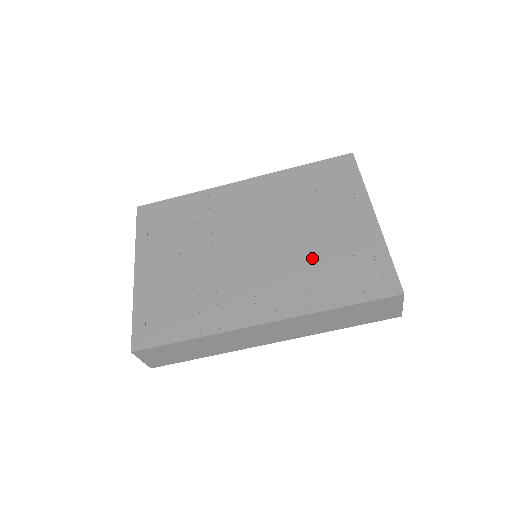
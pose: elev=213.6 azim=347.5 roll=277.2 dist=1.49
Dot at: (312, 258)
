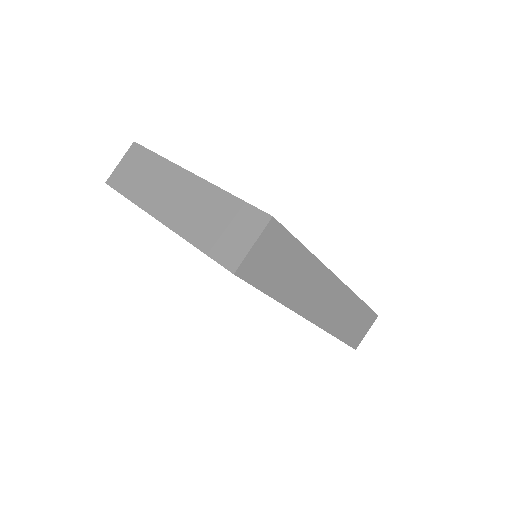
Dot at: occluded
